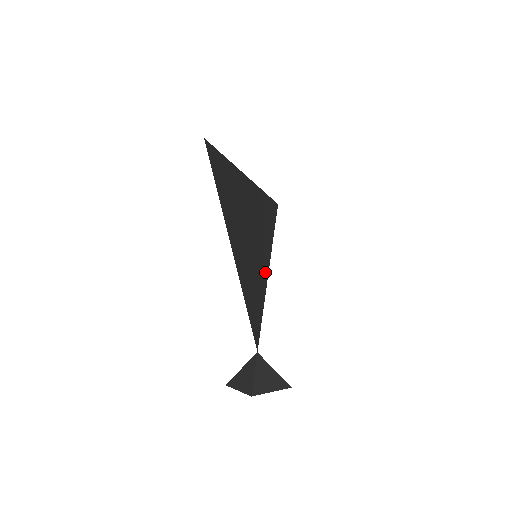
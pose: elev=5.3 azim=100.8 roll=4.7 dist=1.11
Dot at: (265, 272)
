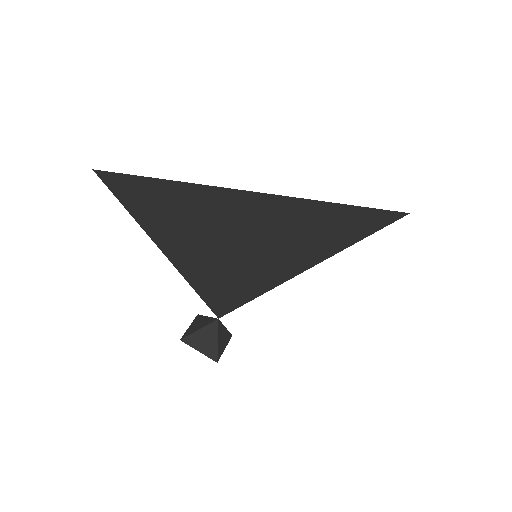
Dot at: (292, 269)
